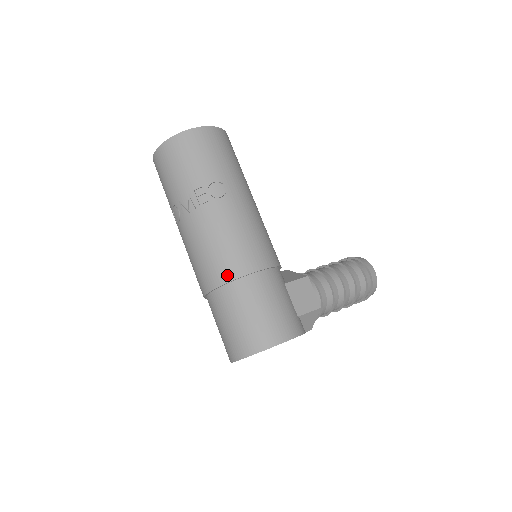
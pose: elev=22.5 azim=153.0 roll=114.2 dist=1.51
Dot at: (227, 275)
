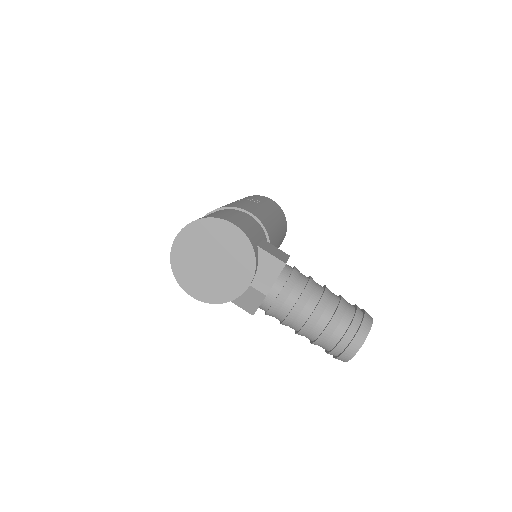
Dot at: occluded
